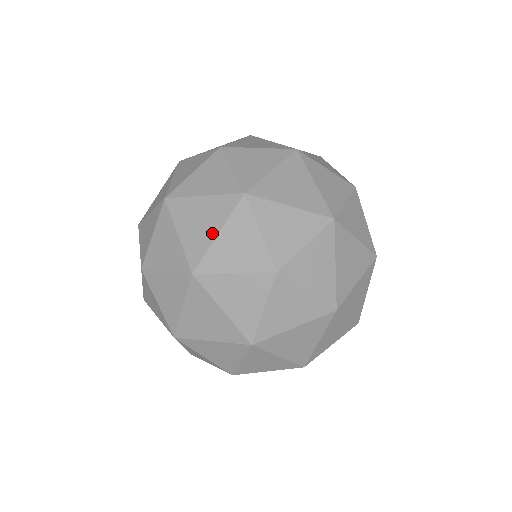
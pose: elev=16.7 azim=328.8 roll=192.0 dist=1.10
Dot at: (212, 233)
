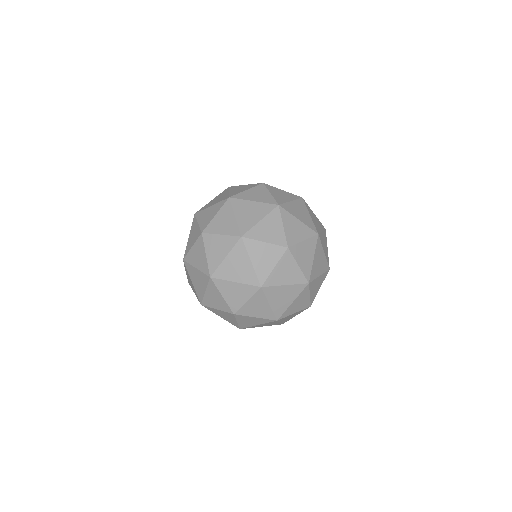
Dot at: (249, 265)
